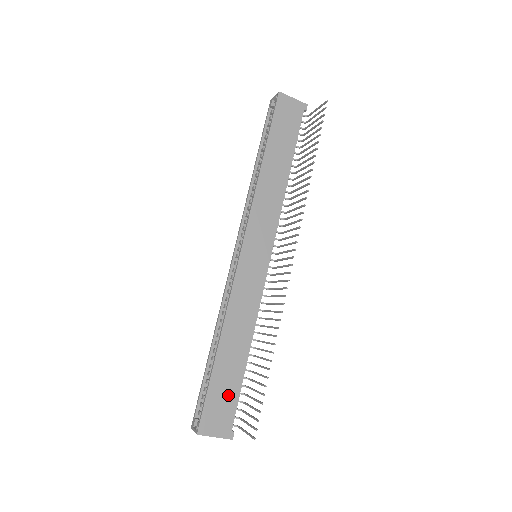
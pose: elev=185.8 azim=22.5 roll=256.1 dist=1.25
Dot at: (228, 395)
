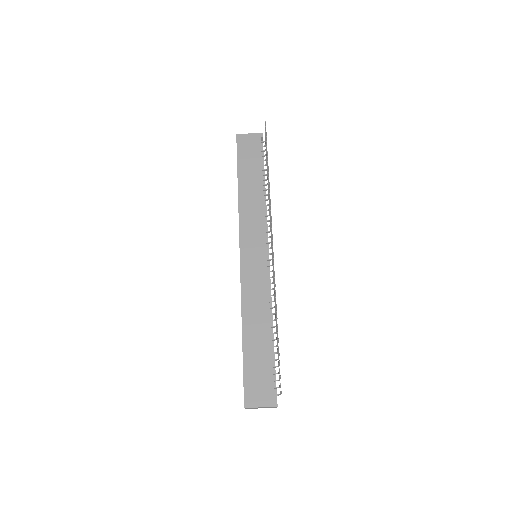
Dot at: (262, 370)
